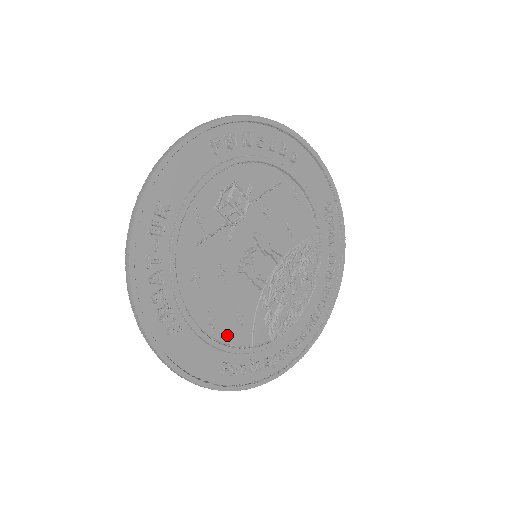
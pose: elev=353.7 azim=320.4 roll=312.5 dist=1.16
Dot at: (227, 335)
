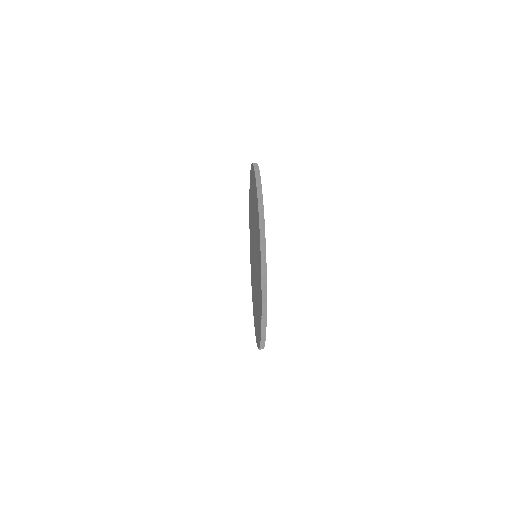
Dot at: occluded
